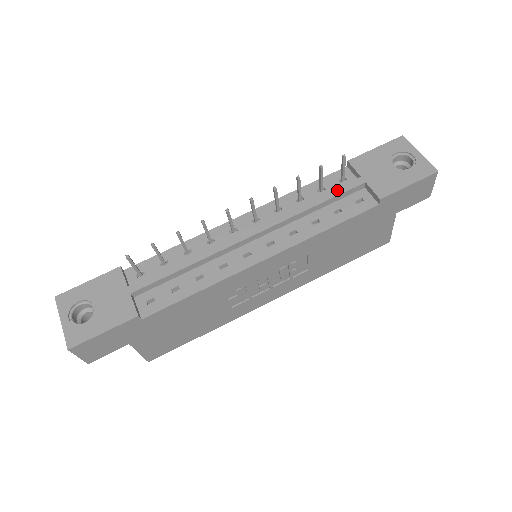
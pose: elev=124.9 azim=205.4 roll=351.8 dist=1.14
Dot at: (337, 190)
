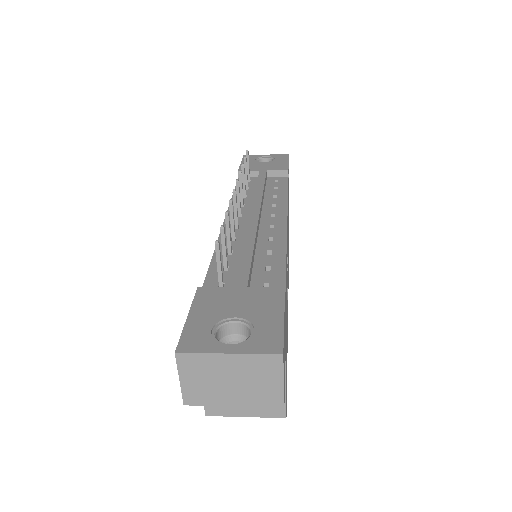
Dot at: (260, 178)
